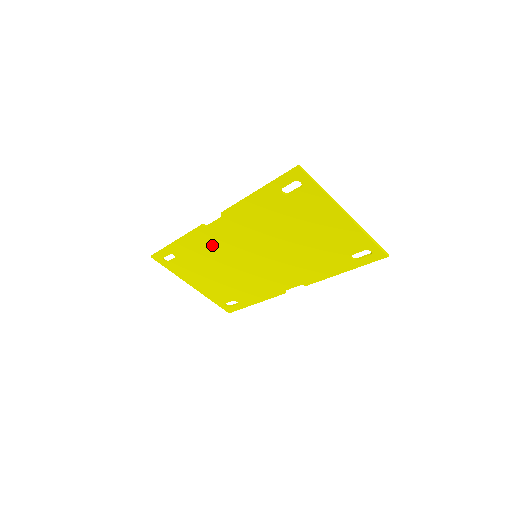
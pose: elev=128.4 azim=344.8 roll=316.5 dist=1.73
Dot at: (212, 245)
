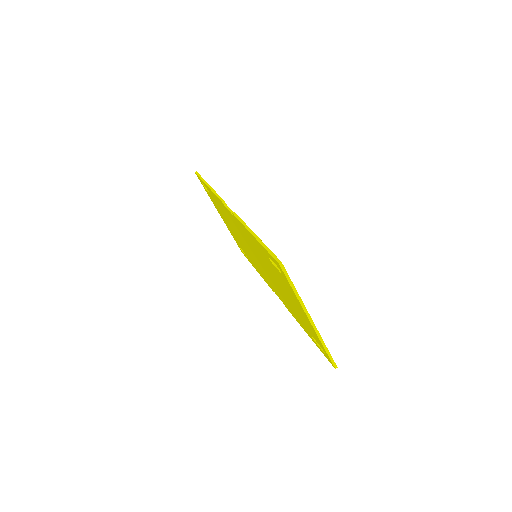
Dot at: (229, 217)
